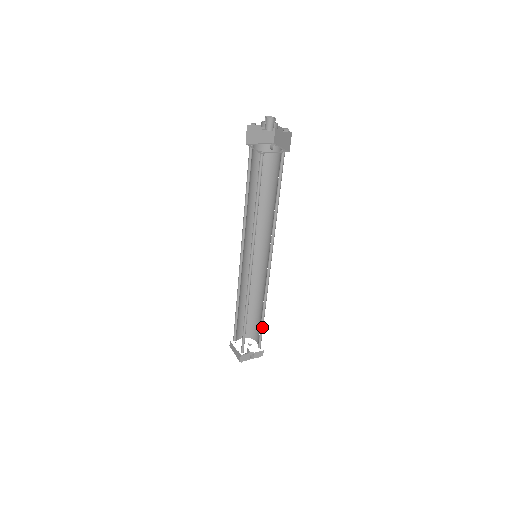
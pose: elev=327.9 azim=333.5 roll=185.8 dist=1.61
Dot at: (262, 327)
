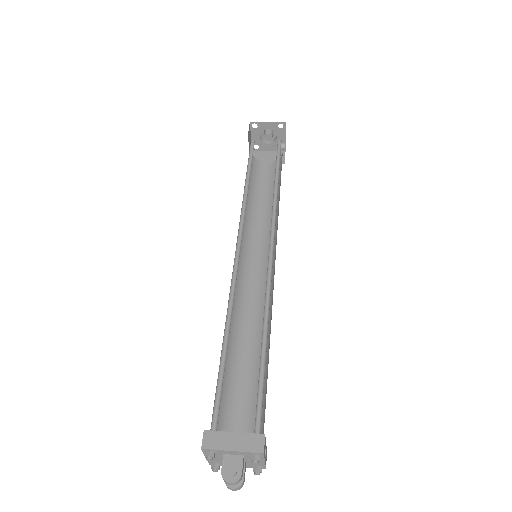
Dot at: occluded
